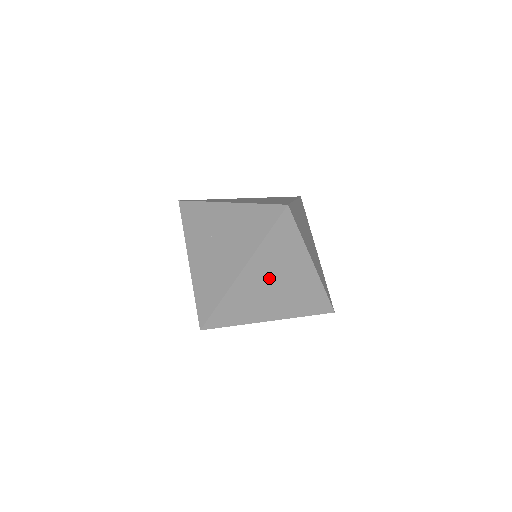
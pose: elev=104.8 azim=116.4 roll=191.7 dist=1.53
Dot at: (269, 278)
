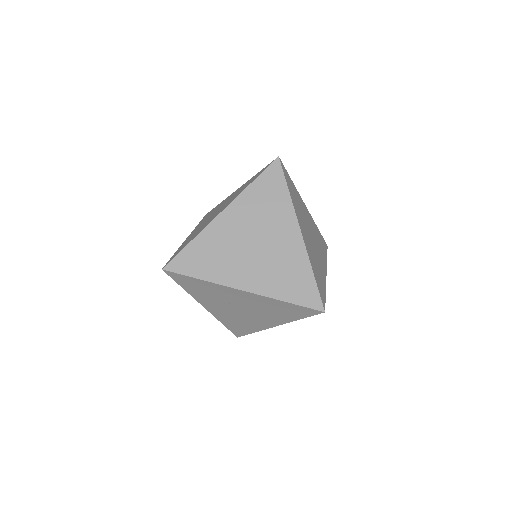
Dot at: occluded
